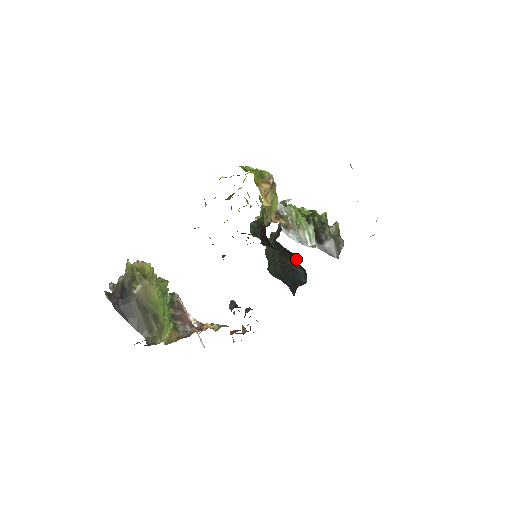
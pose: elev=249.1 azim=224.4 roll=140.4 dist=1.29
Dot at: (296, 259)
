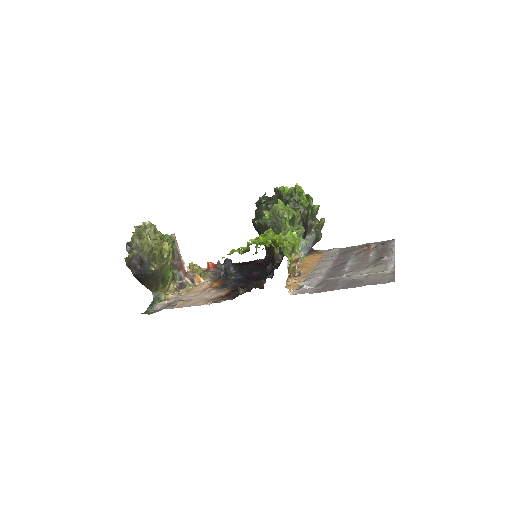
Dot at: occluded
